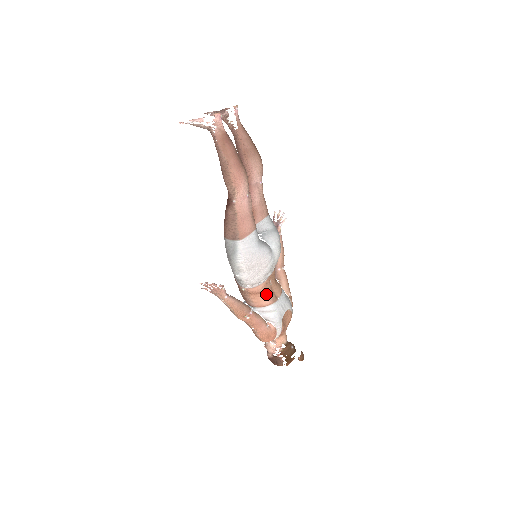
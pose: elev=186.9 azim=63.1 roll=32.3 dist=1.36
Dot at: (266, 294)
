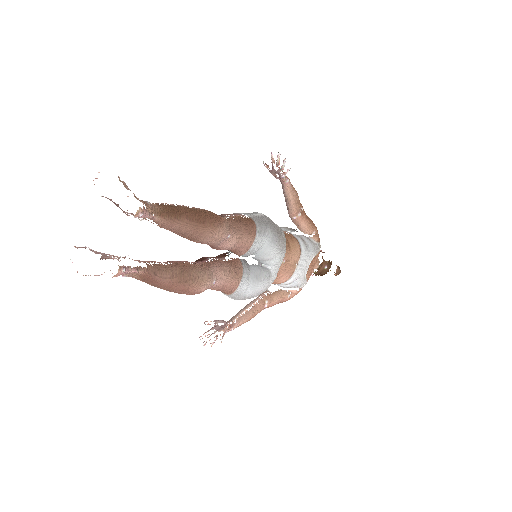
Dot at: (280, 276)
